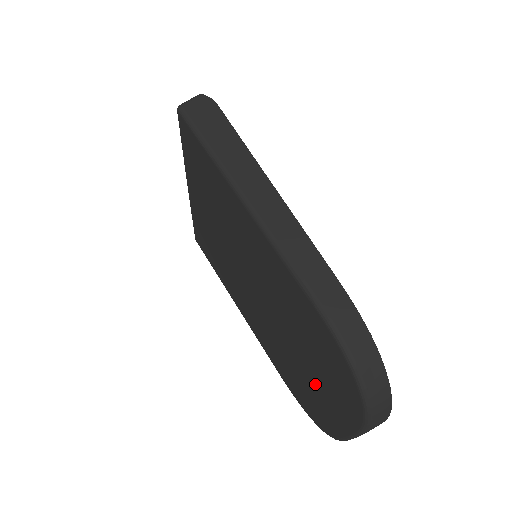
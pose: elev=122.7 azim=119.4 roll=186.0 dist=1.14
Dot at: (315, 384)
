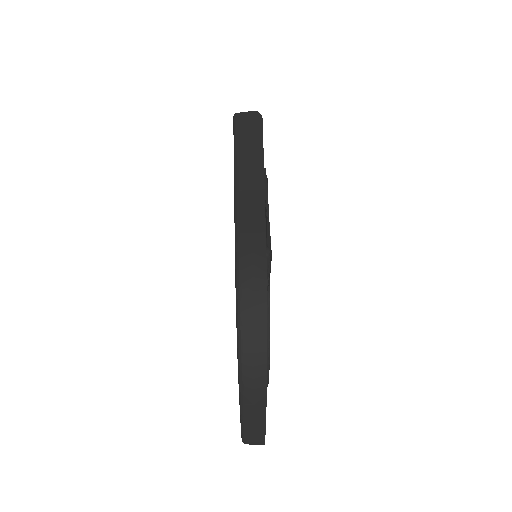
Dot at: occluded
